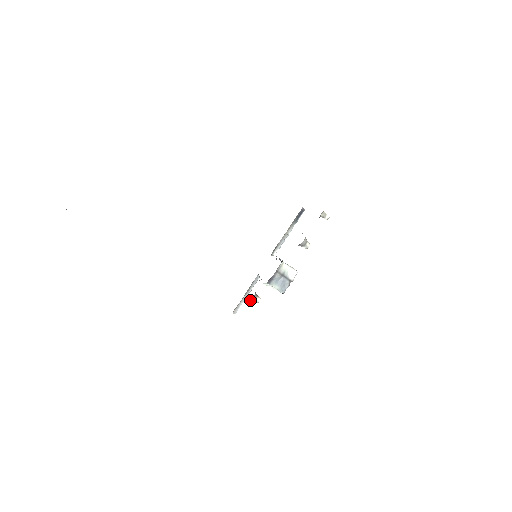
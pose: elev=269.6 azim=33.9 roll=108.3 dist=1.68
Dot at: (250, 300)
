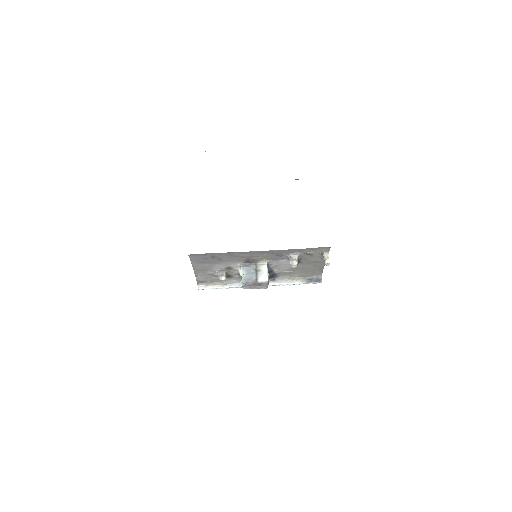
Dot at: (218, 272)
